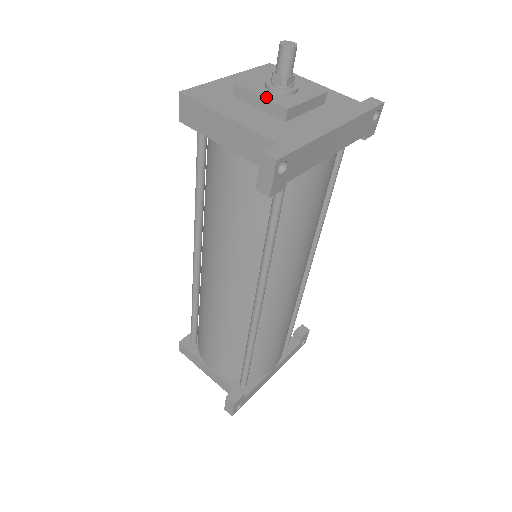
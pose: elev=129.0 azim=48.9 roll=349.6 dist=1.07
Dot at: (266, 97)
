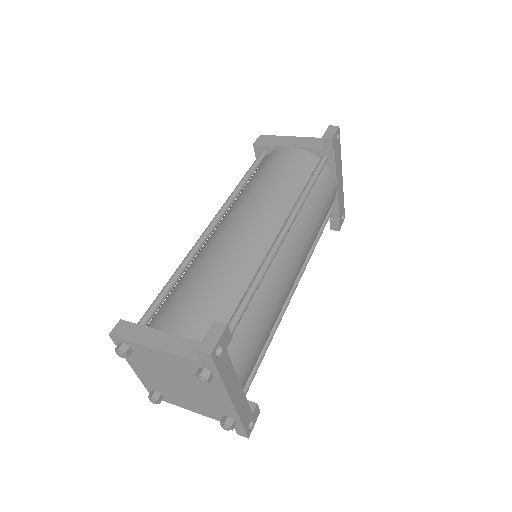
Dot at: occluded
